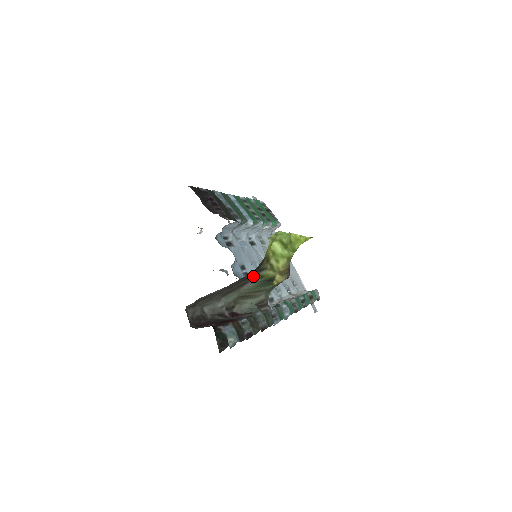
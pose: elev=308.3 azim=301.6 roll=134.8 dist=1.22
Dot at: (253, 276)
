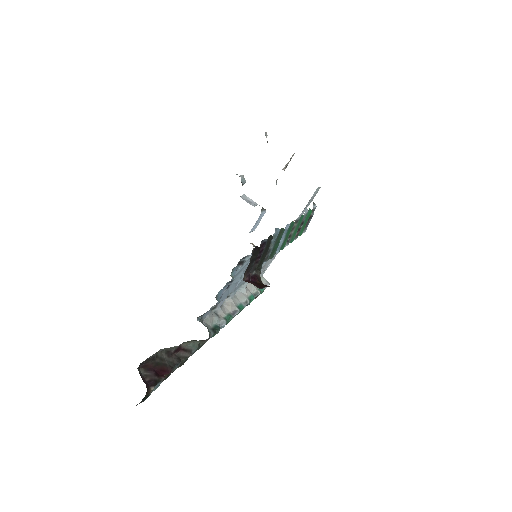
Dot at: occluded
